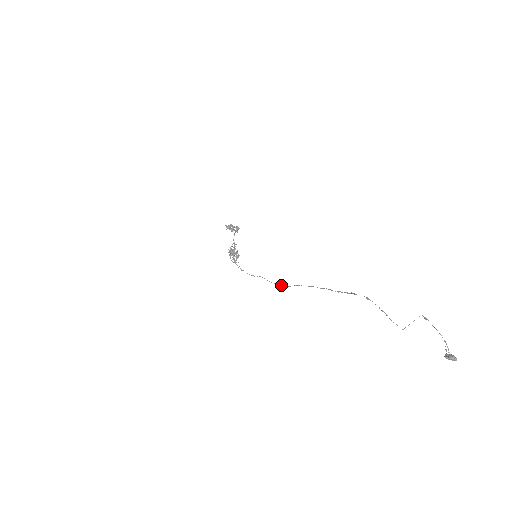
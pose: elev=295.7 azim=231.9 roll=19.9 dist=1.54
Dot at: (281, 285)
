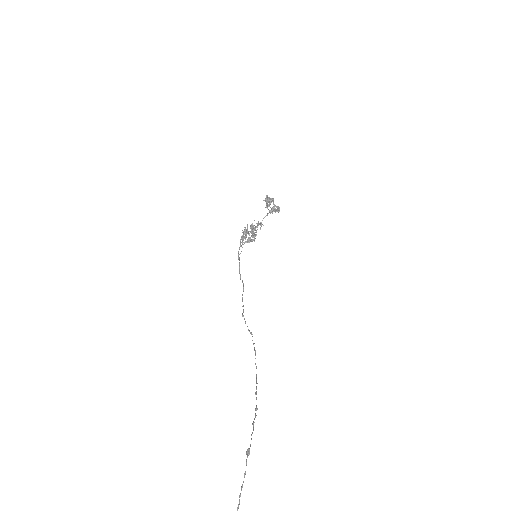
Dot at: occluded
